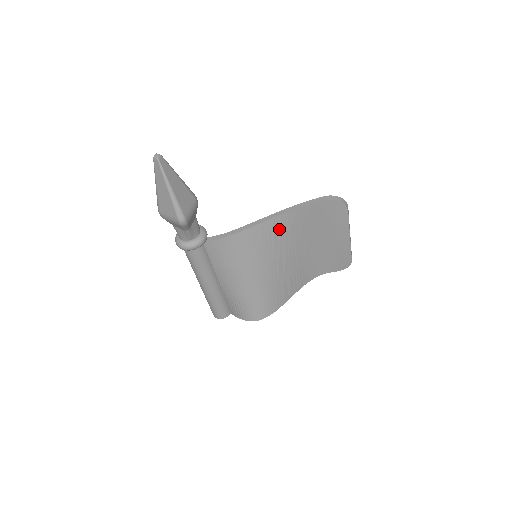
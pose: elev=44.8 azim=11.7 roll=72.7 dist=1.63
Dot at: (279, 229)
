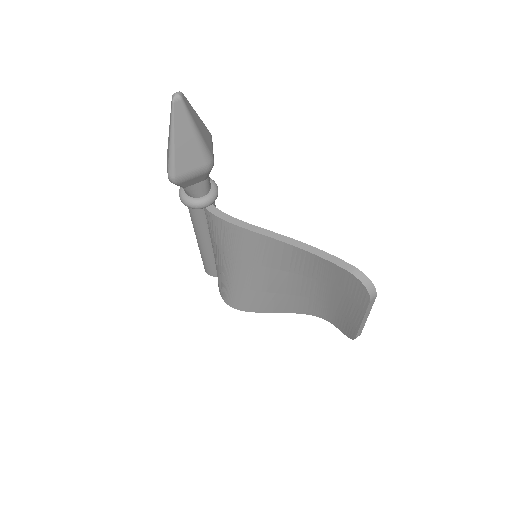
Dot at: (286, 255)
